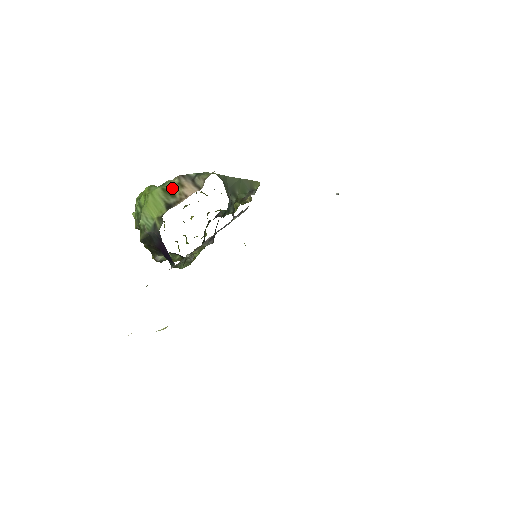
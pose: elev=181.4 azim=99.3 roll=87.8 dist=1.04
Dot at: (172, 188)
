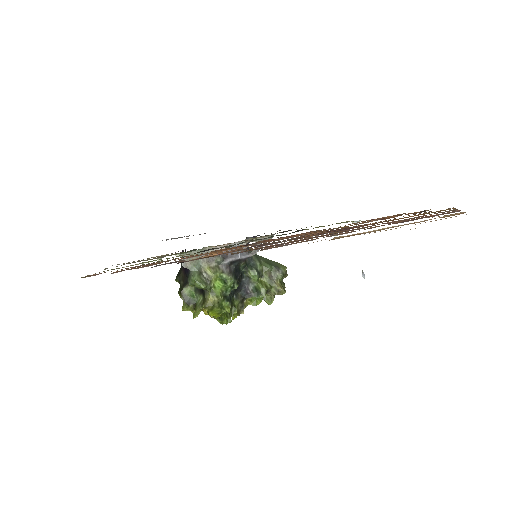
Dot at: occluded
